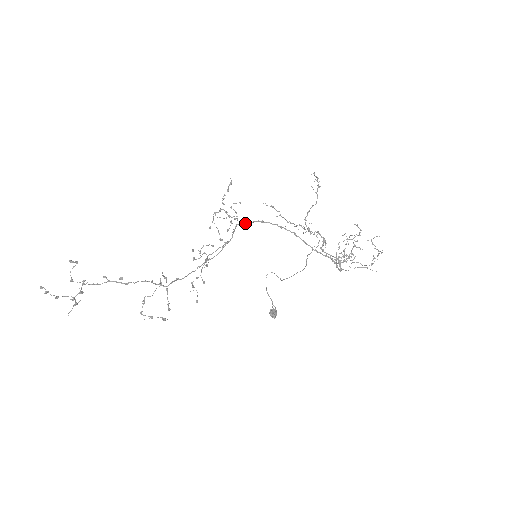
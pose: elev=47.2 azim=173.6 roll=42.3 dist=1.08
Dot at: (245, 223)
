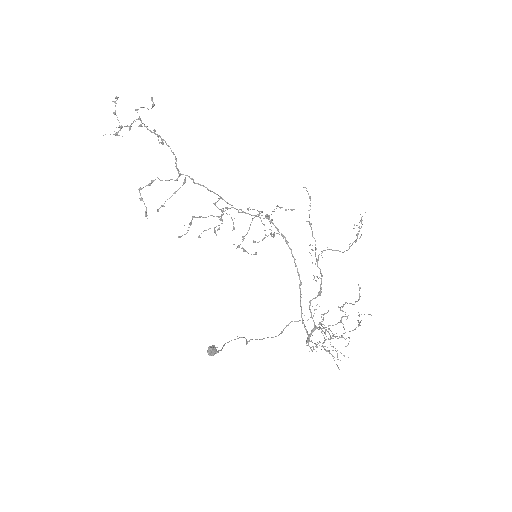
Dot at: occluded
